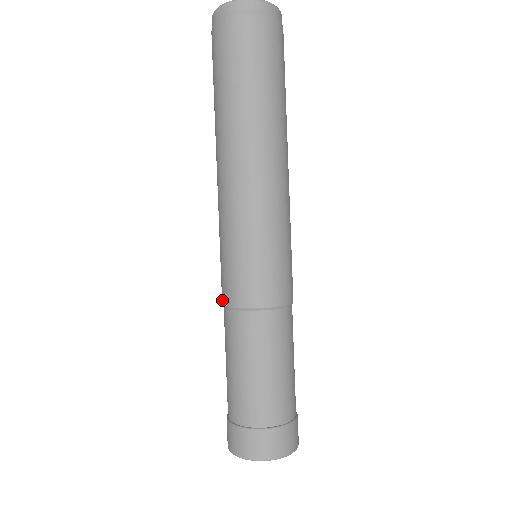
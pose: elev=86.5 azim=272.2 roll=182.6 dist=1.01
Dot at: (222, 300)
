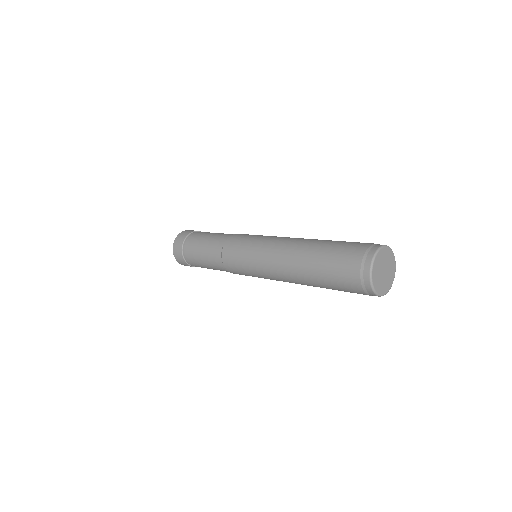
Dot at: (224, 250)
